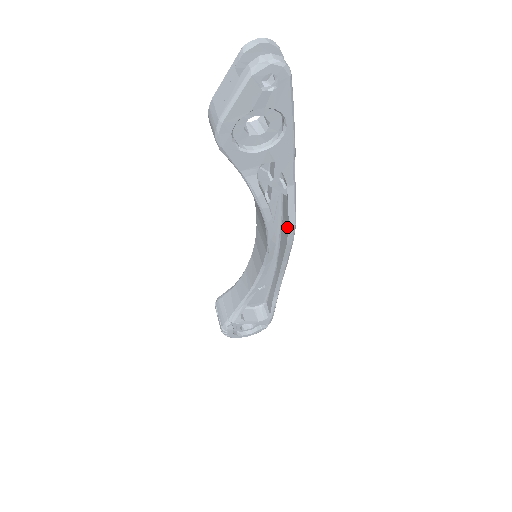
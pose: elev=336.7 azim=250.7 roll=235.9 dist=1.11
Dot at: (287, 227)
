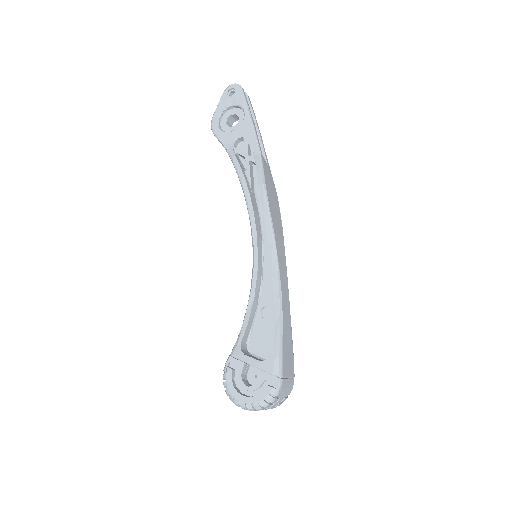
Dot at: (260, 191)
